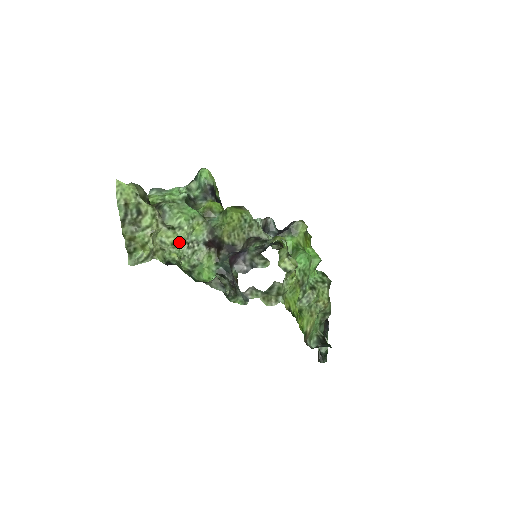
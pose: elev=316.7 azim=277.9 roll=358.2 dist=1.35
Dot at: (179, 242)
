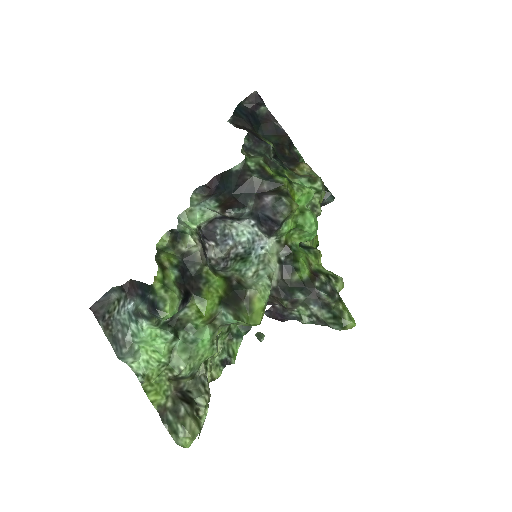
Dot at: occluded
